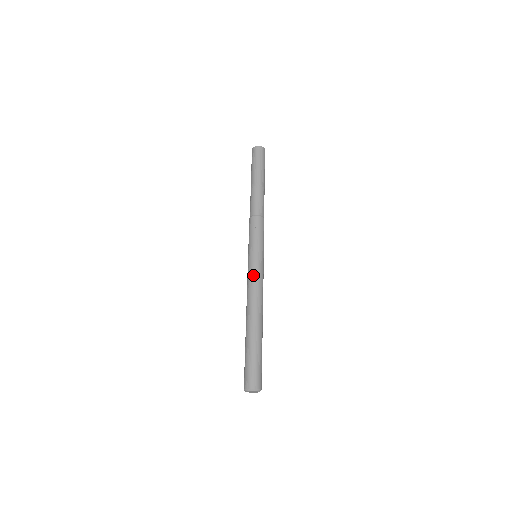
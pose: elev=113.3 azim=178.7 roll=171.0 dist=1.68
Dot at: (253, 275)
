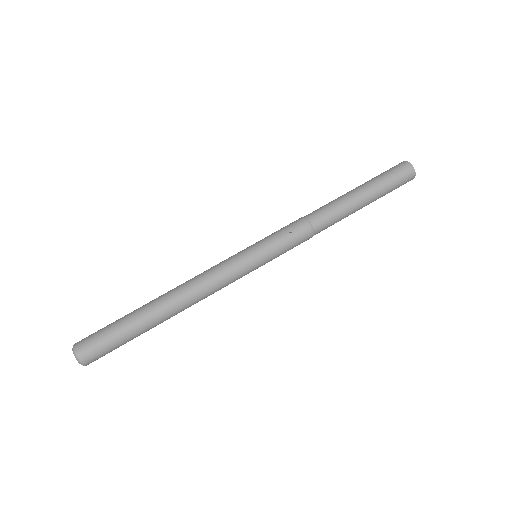
Dot at: (225, 270)
